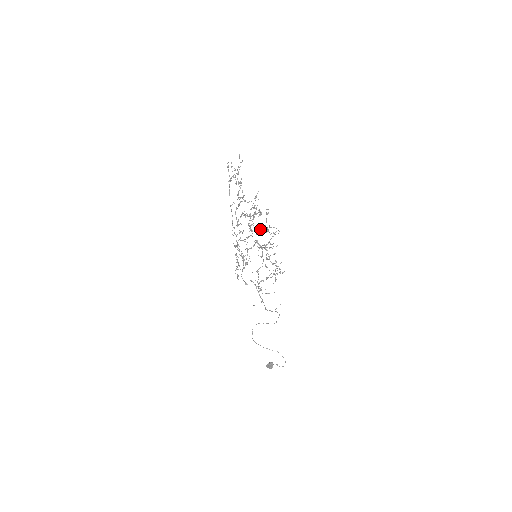
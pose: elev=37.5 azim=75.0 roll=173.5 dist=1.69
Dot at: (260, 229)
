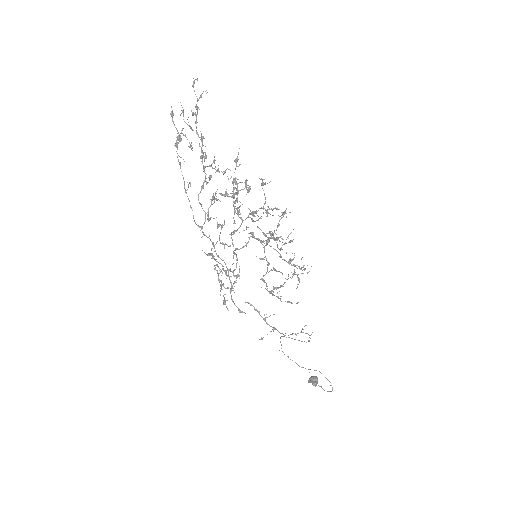
Dot at: (253, 215)
